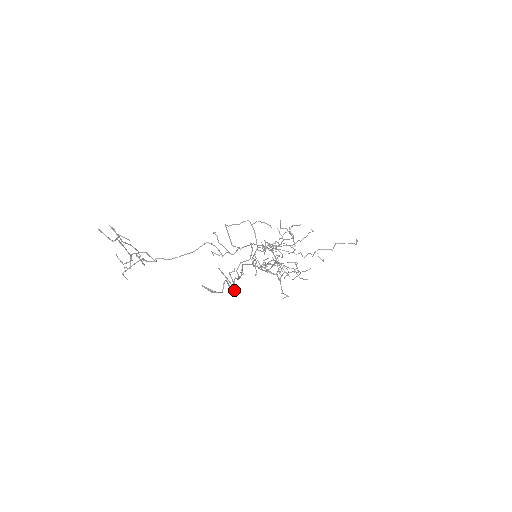
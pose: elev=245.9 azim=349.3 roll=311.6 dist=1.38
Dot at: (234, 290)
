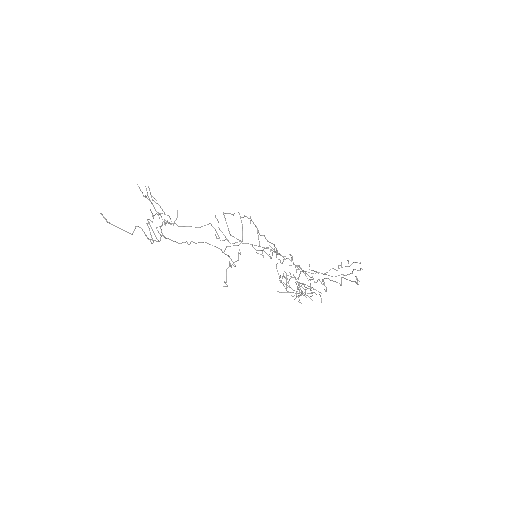
Dot at: occluded
